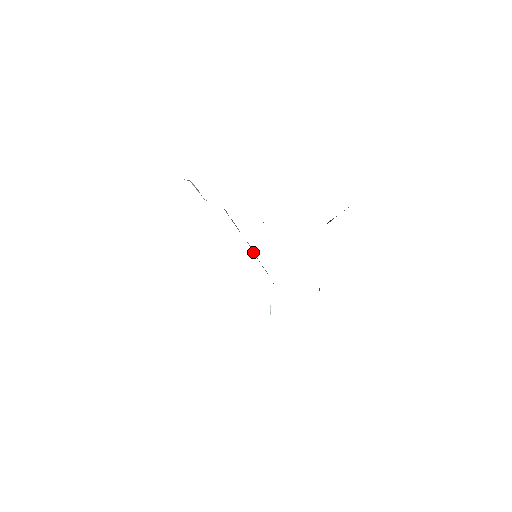
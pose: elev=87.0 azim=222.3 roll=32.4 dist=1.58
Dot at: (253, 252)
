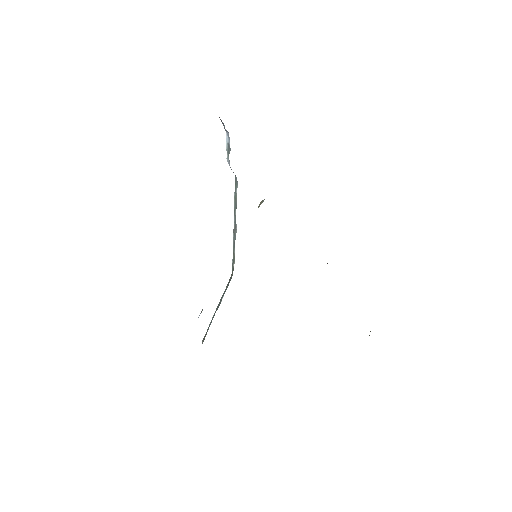
Dot at: (233, 235)
